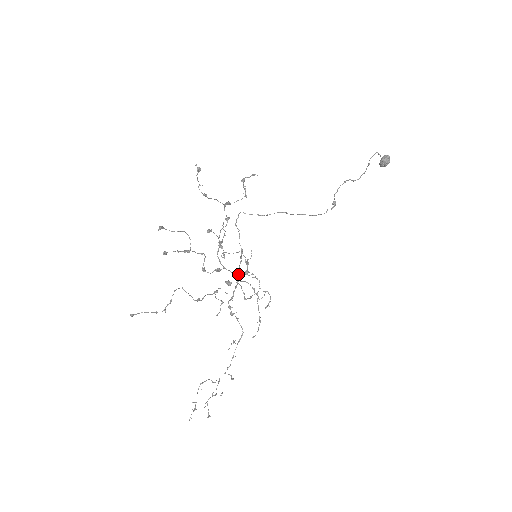
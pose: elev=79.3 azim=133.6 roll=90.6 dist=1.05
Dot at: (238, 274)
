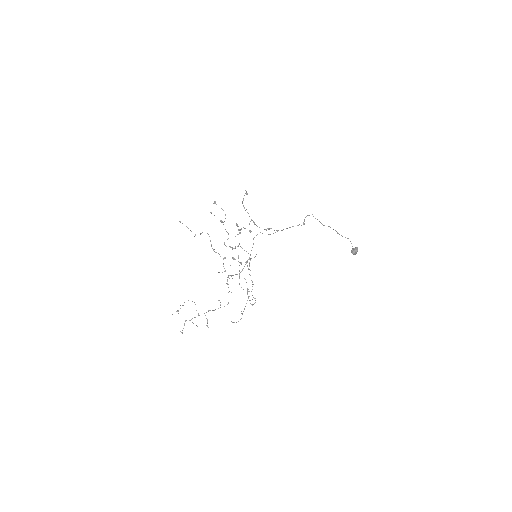
Dot at: (242, 269)
